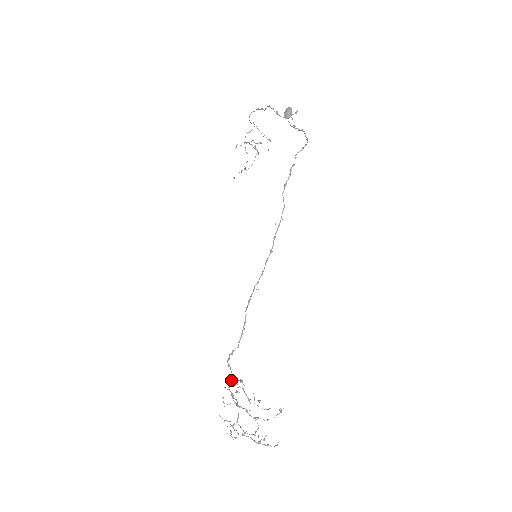
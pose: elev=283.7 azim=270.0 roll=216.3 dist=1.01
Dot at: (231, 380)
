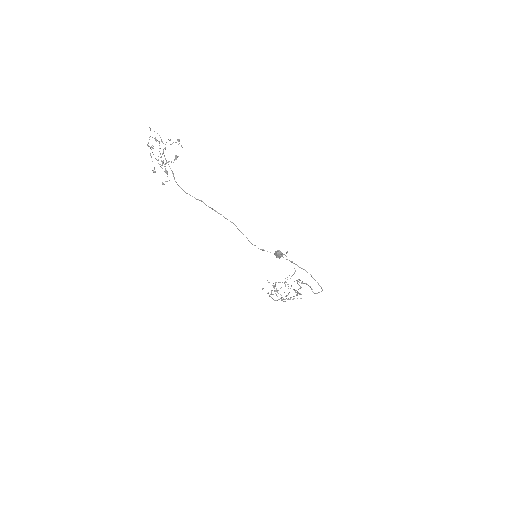
Dot at: occluded
